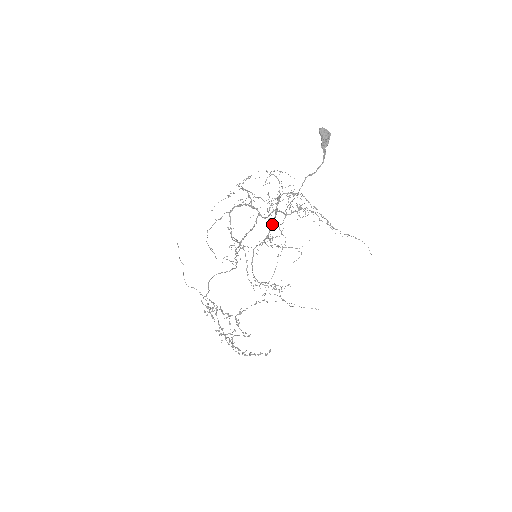
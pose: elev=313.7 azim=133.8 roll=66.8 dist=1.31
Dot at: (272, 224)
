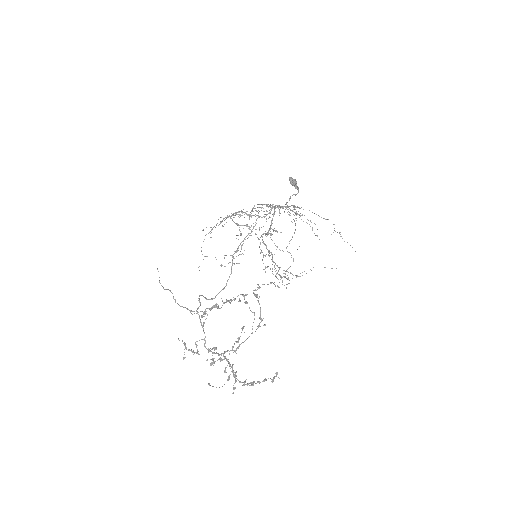
Dot at: (271, 223)
